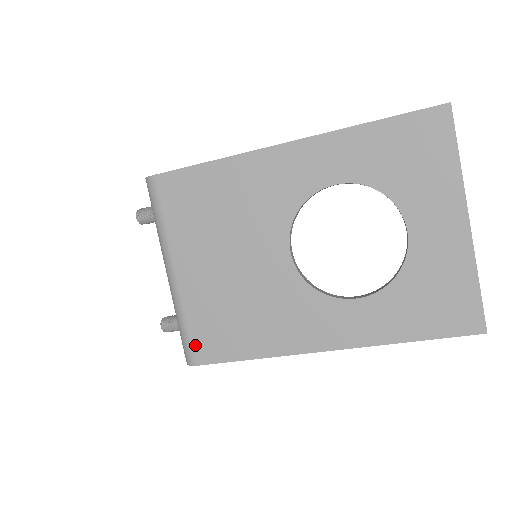
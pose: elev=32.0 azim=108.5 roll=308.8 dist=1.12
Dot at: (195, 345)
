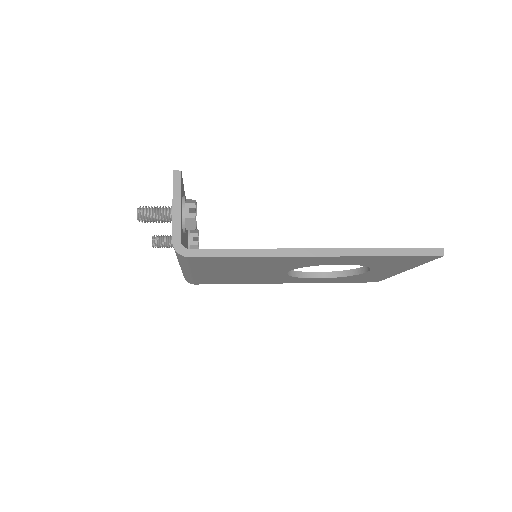
Dot at: (197, 282)
